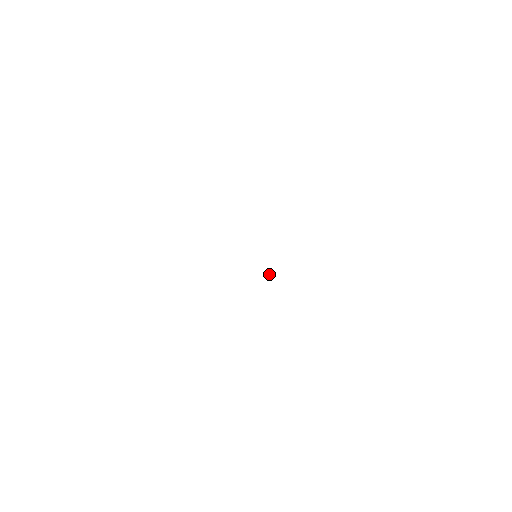
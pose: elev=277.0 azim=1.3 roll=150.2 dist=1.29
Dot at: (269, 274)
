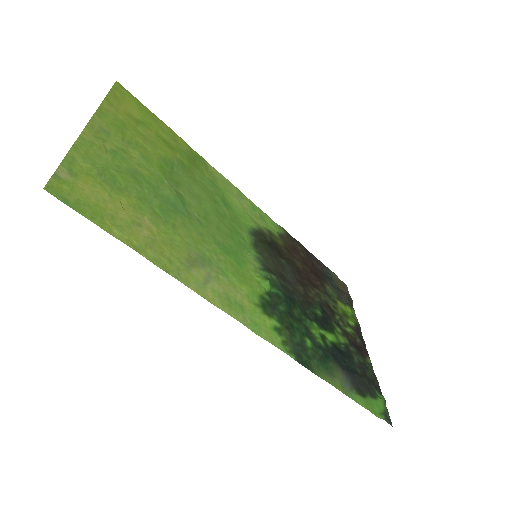
Dot at: (275, 279)
